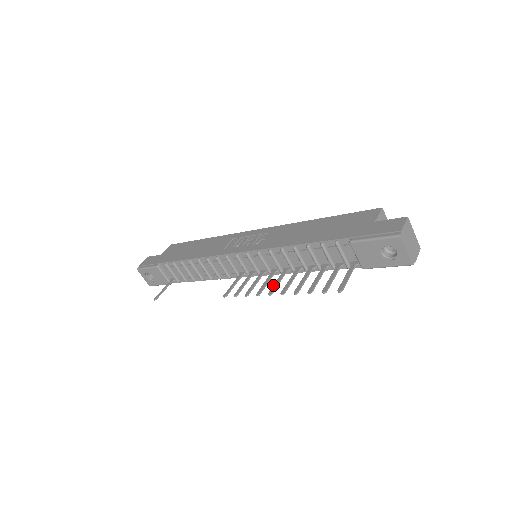
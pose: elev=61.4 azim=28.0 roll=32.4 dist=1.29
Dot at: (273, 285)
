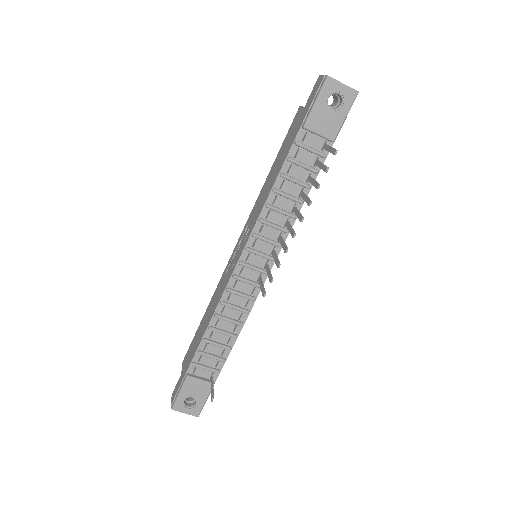
Dot at: occluded
